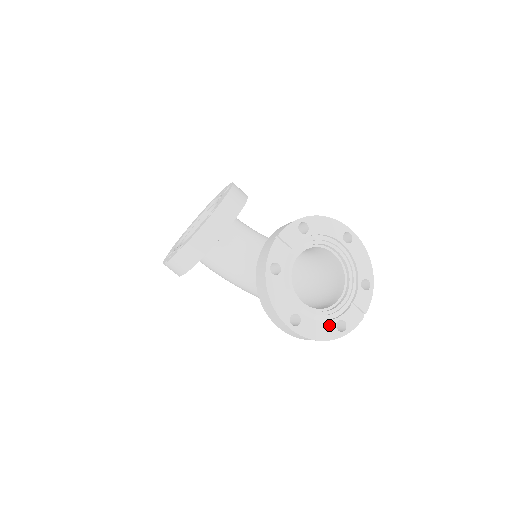
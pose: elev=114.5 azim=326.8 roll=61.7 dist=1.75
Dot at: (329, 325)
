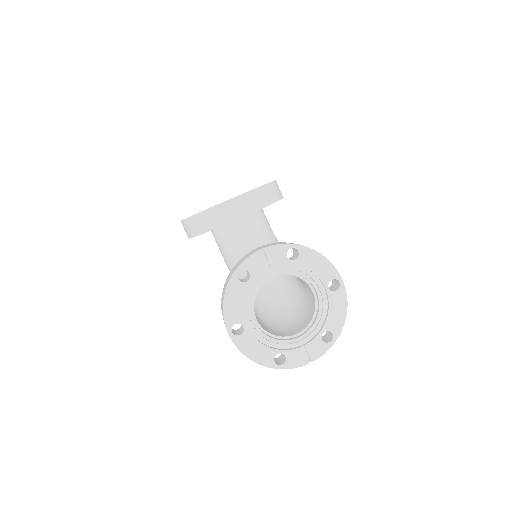
Dot at: (268, 352)
